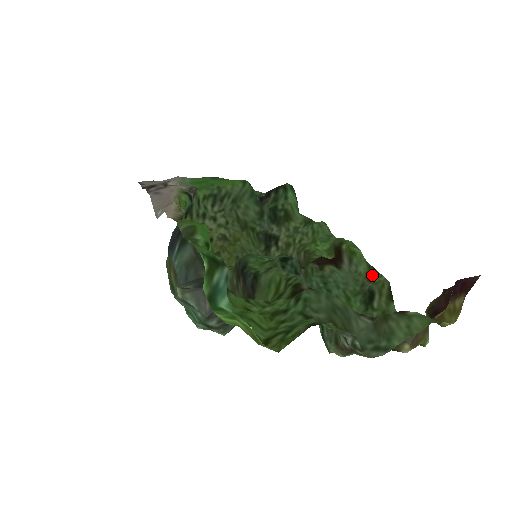
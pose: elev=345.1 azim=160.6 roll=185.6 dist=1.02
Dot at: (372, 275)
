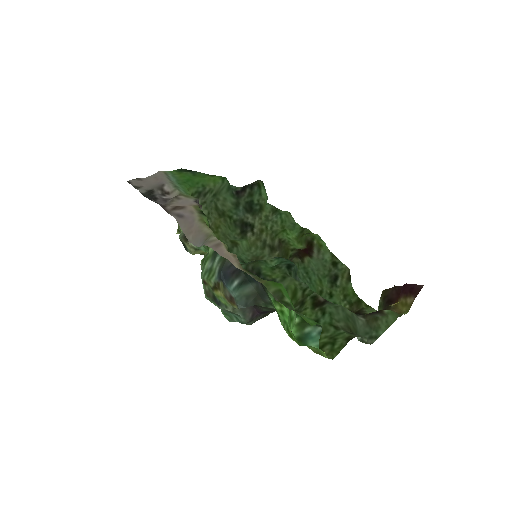
Dot at: (336, 263)
